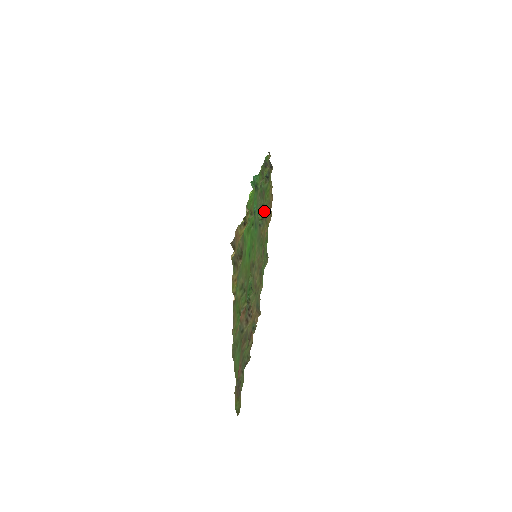
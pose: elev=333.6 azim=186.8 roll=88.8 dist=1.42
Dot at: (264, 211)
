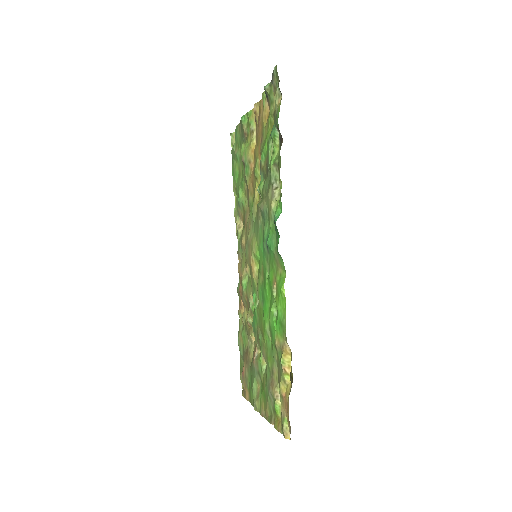
Dot at: (260, 167)
